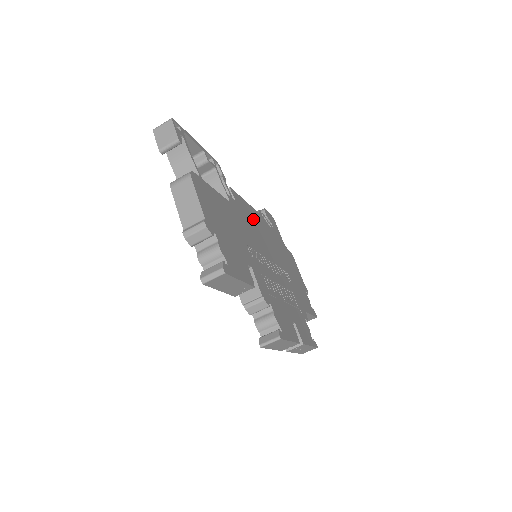
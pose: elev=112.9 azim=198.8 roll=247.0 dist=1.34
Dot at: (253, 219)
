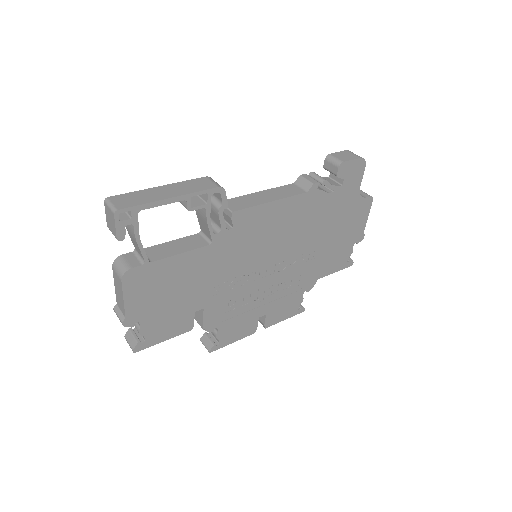
Dot at: (272, 222)
